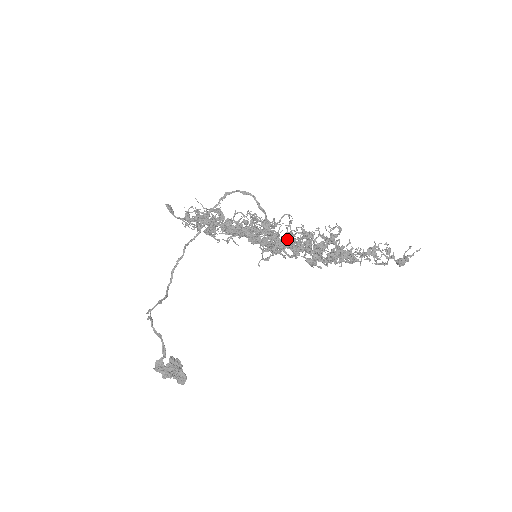
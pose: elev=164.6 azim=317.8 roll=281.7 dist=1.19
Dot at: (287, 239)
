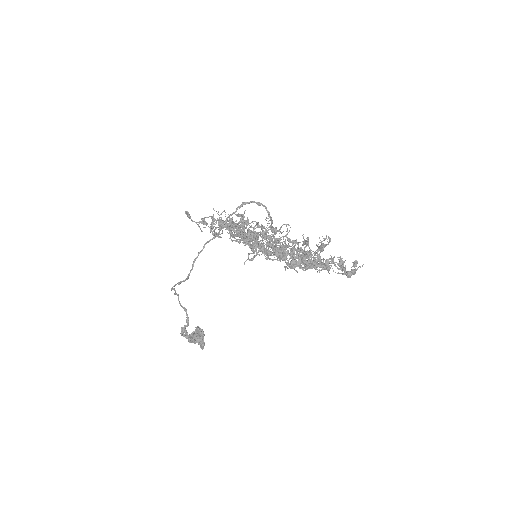
Dot at: (276, 245)
